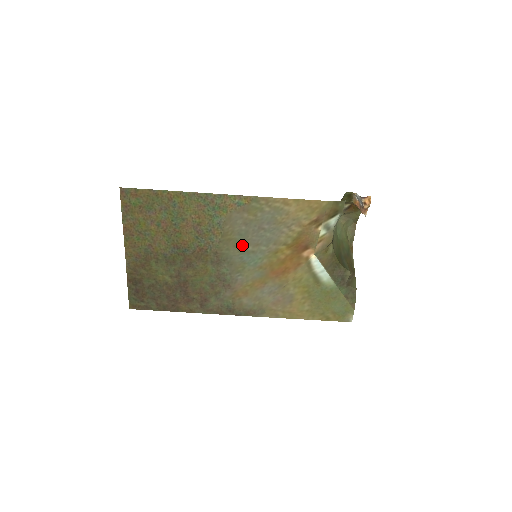
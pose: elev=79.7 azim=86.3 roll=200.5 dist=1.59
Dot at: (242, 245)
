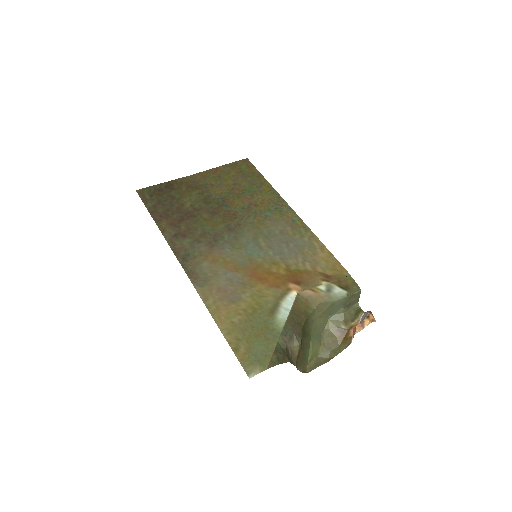
Dot at: (261, 238)
